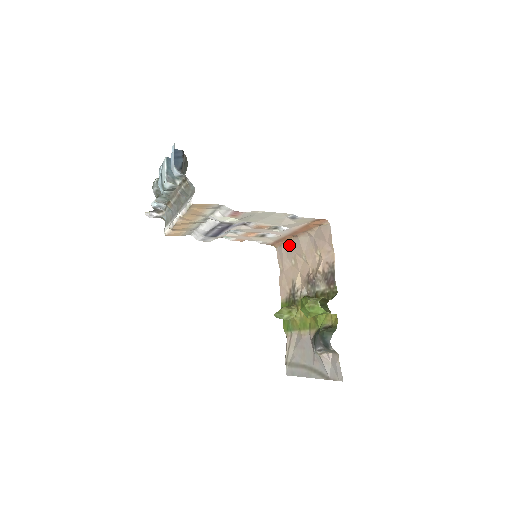
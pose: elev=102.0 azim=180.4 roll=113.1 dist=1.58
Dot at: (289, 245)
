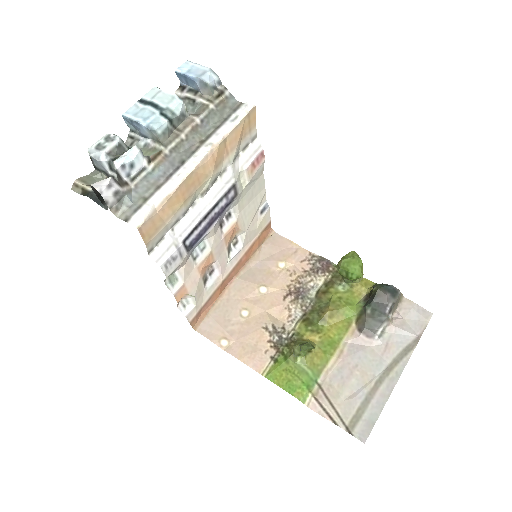
Dot at: (223, 302)
